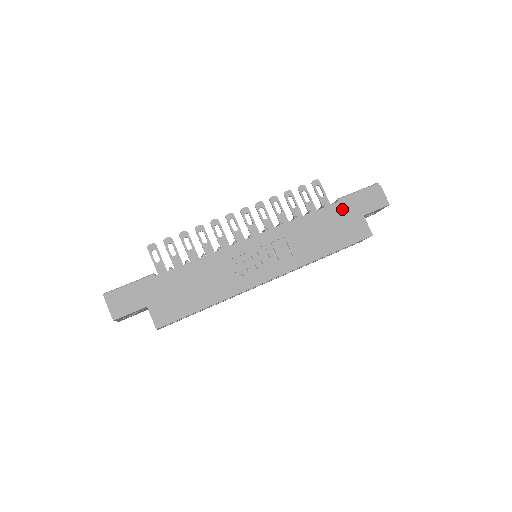
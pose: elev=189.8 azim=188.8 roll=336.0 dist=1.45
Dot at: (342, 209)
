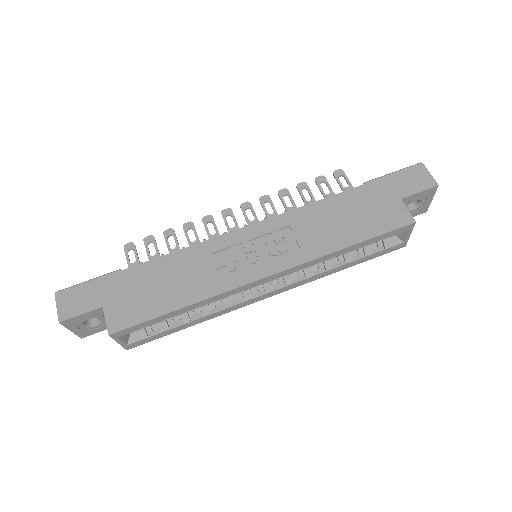
Dot at: (369, 192)
